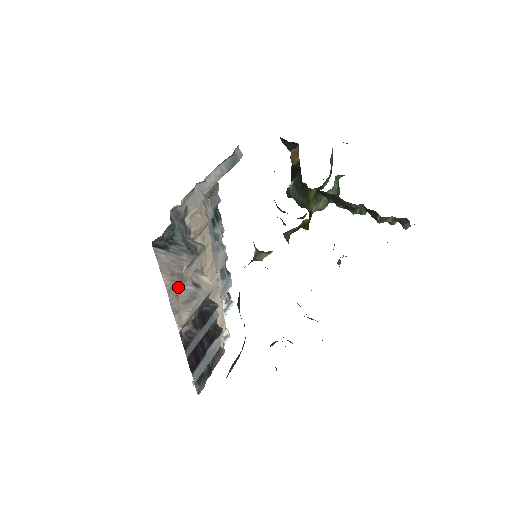
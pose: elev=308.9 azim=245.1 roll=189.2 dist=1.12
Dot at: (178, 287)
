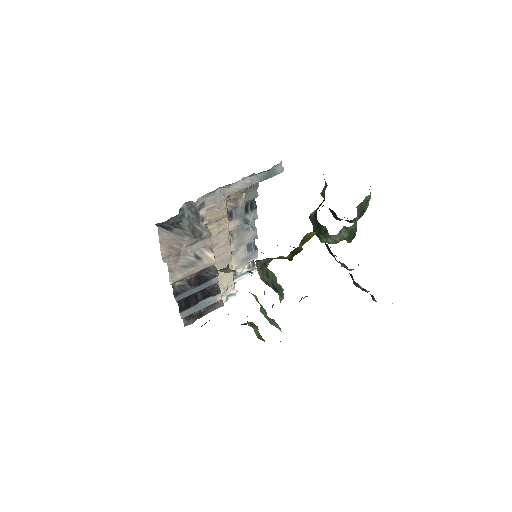
Dot at: (175, 257)
